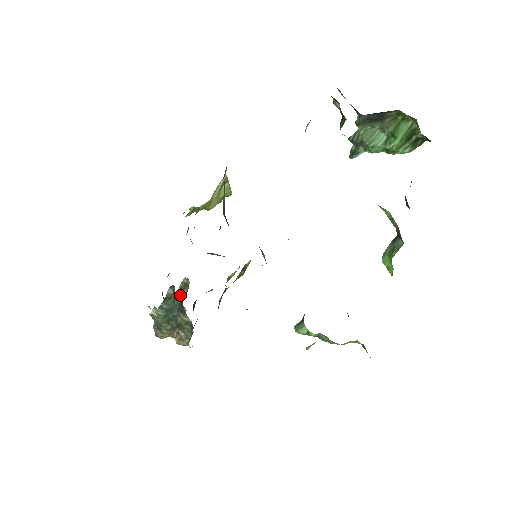
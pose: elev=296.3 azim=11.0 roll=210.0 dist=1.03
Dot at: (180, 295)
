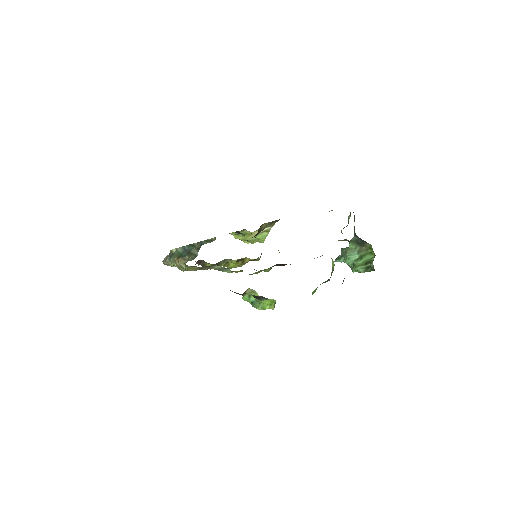
Dot at: (204, 242)
